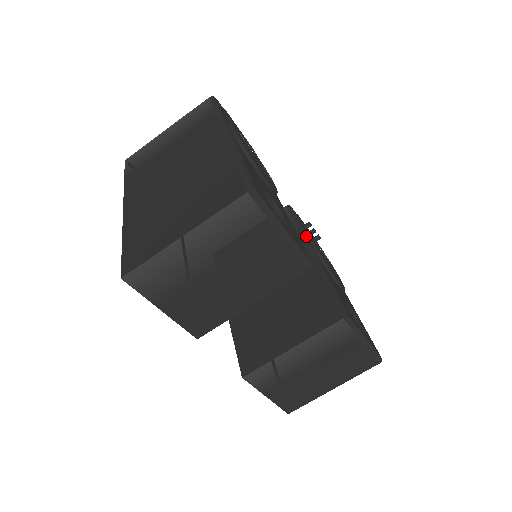
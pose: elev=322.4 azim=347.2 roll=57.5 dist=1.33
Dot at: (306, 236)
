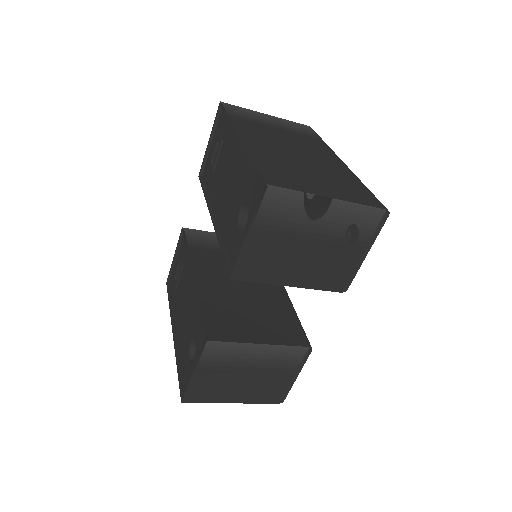
Dot at: occluded
